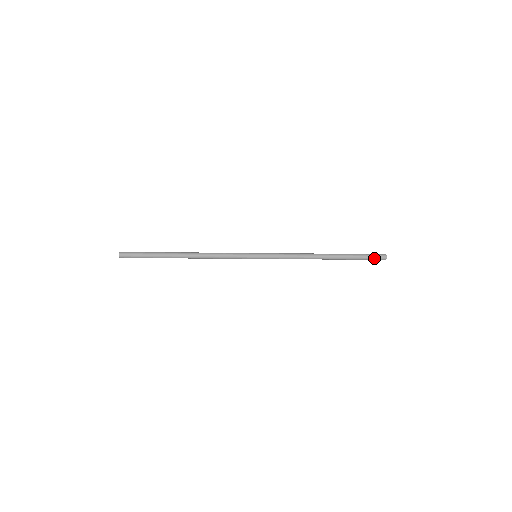
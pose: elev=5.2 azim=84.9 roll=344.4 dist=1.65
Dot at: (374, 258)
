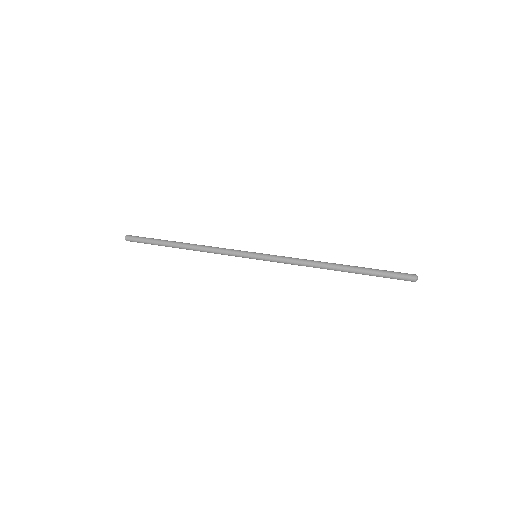
Dot at: (398, 279)
